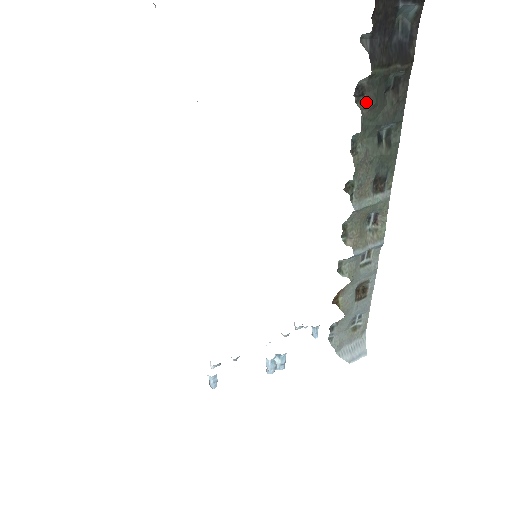
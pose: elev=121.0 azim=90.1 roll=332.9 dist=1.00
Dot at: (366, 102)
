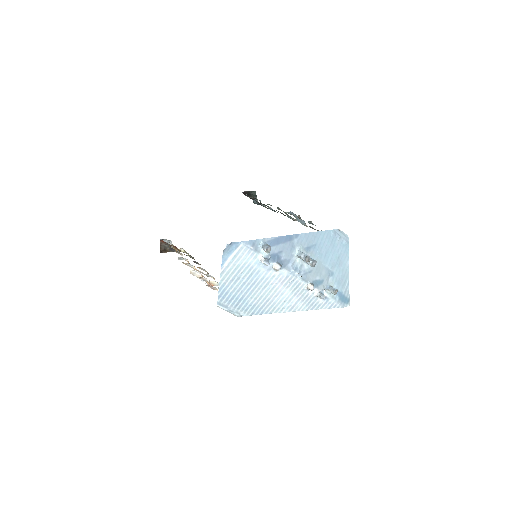
Dot at: occluded
